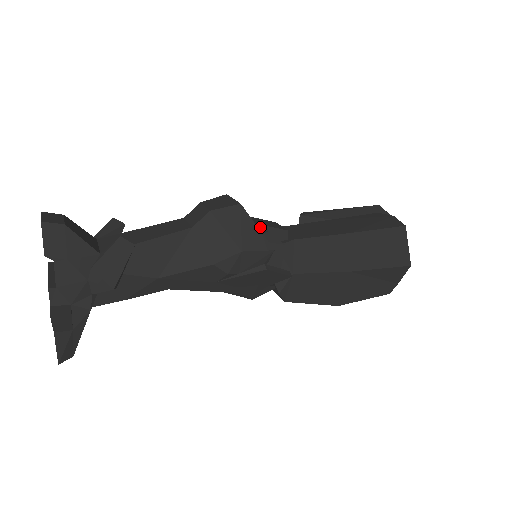
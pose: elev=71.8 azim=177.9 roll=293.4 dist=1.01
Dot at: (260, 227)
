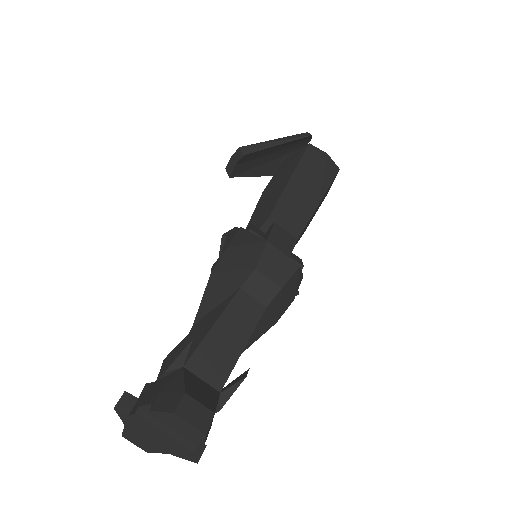
Dot at: occluded
